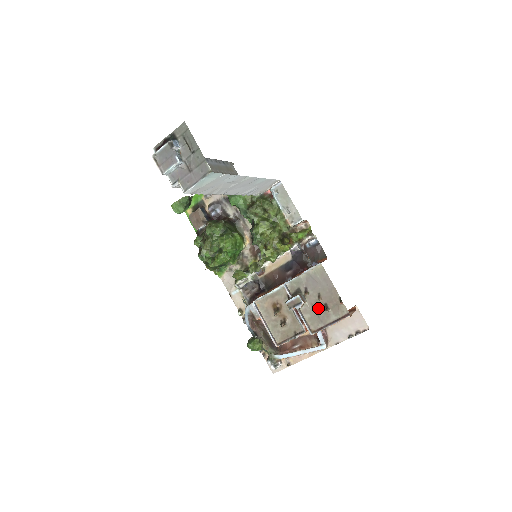
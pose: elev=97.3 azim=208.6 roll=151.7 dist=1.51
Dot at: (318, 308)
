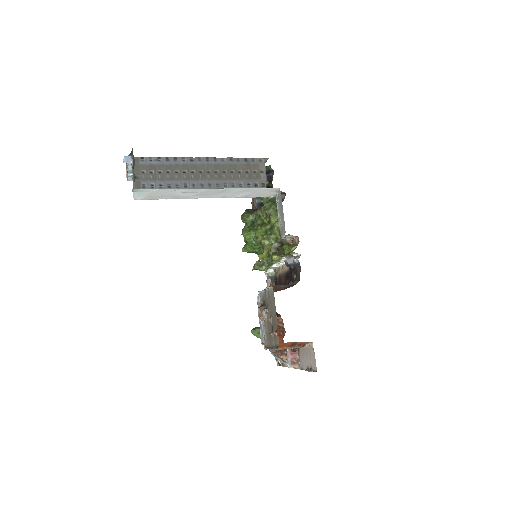
Dot at: (270, 328)
